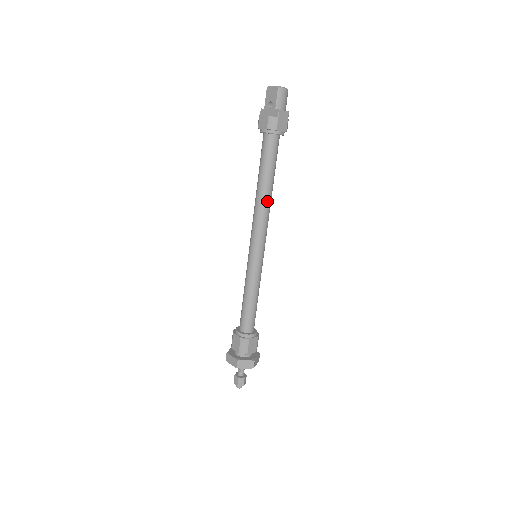
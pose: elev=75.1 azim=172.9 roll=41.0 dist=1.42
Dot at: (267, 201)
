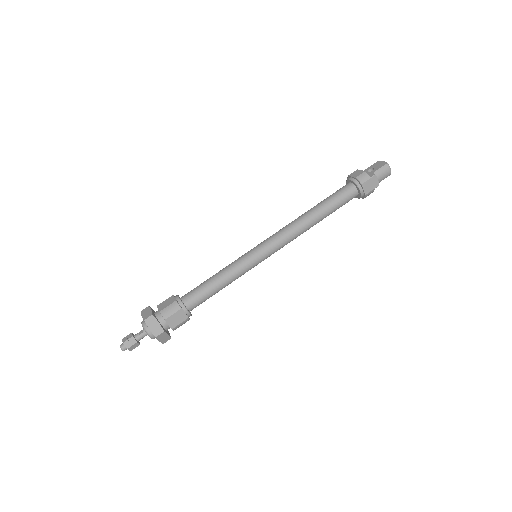
Dot at: (307, 224)
